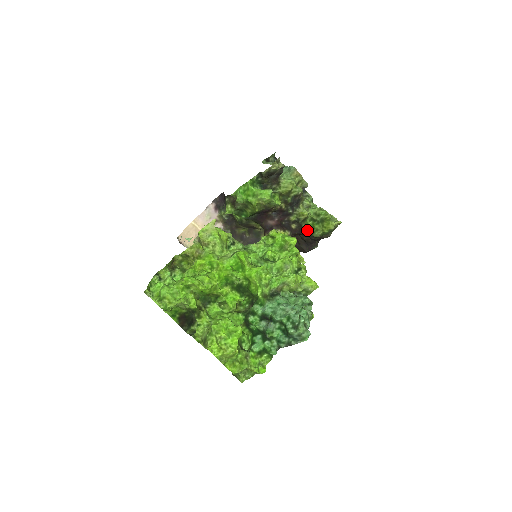
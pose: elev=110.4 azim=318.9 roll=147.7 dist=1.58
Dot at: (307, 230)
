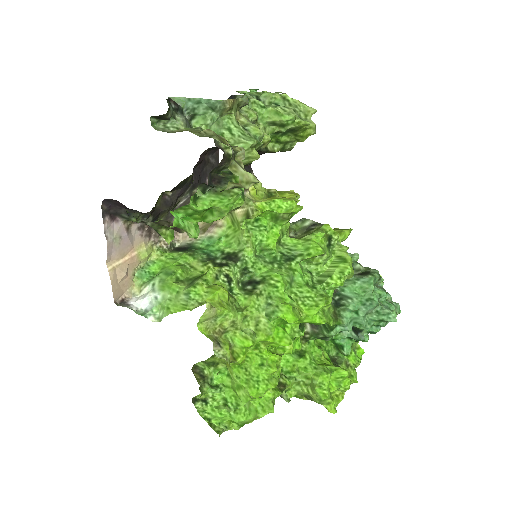
Dot at: (273, 152)
